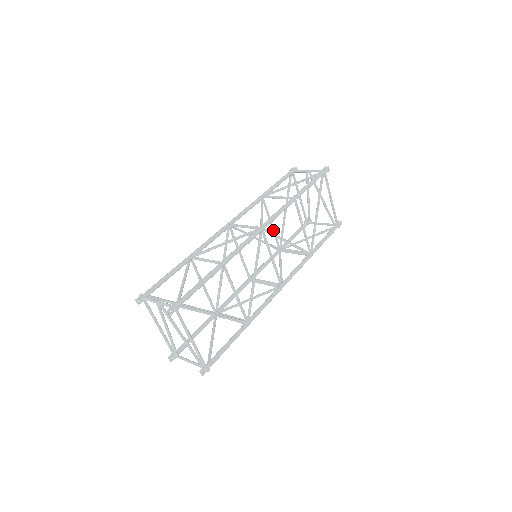
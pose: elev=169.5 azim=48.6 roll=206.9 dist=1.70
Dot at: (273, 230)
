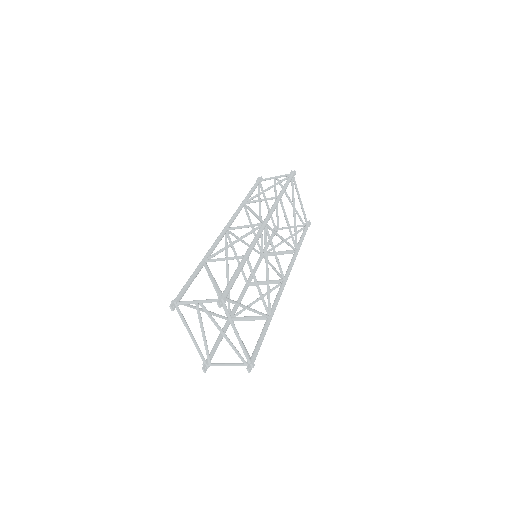
Dot at: occluded
